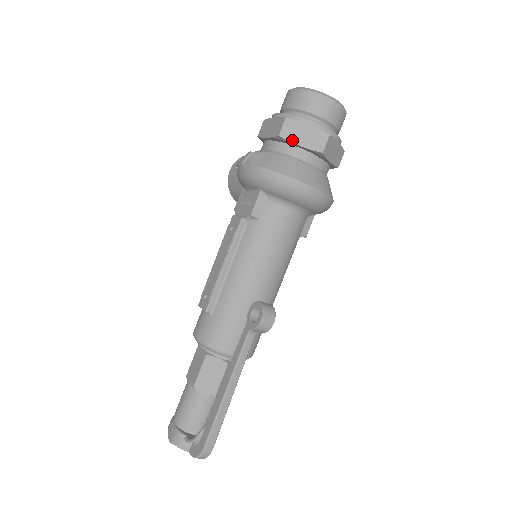
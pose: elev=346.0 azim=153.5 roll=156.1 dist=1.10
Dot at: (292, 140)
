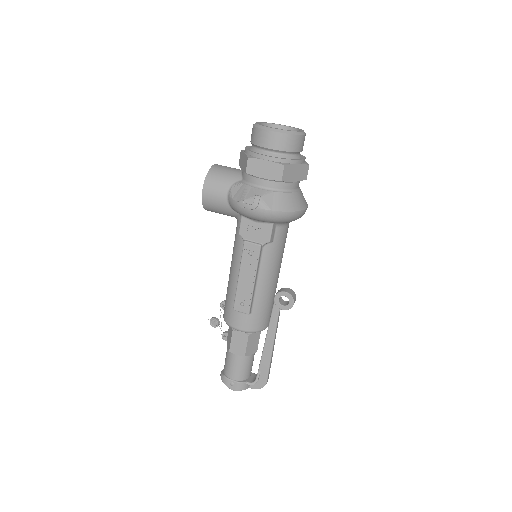
Dot at: (289, 180)
